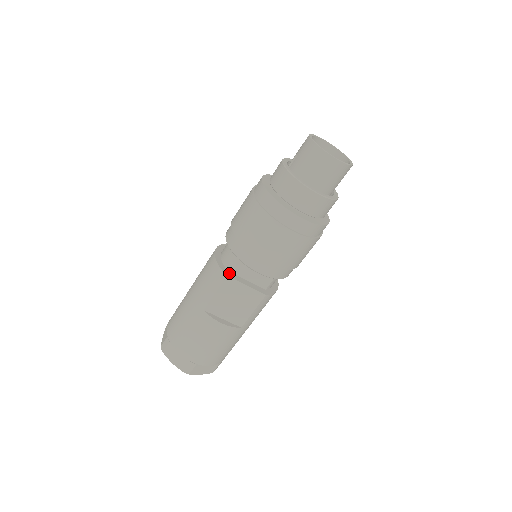
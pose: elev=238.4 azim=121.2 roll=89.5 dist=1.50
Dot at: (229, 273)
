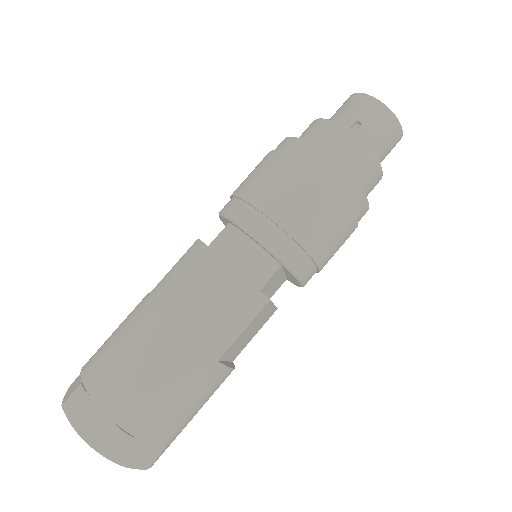
Dot at: occluded
